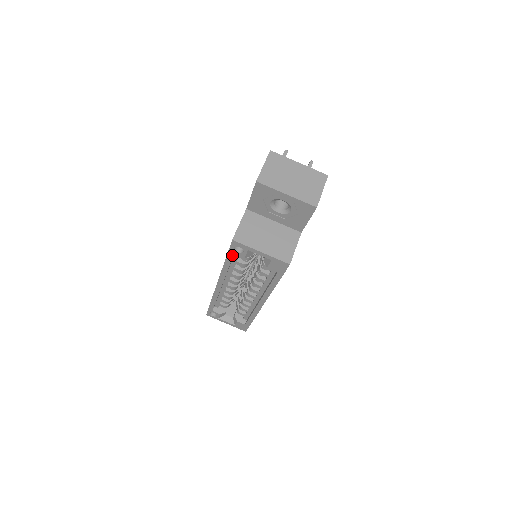
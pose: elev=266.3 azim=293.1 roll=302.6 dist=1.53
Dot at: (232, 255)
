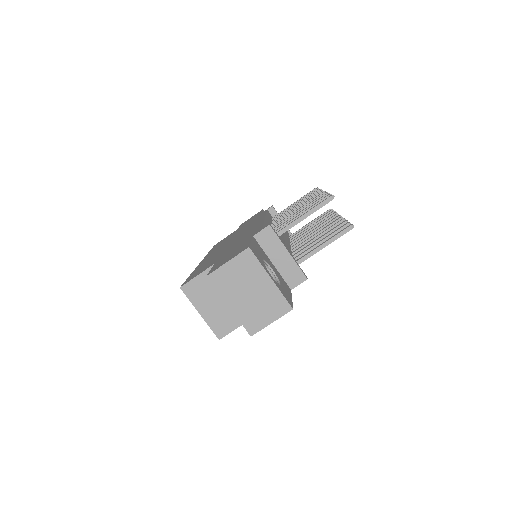
Dot at: occluded
